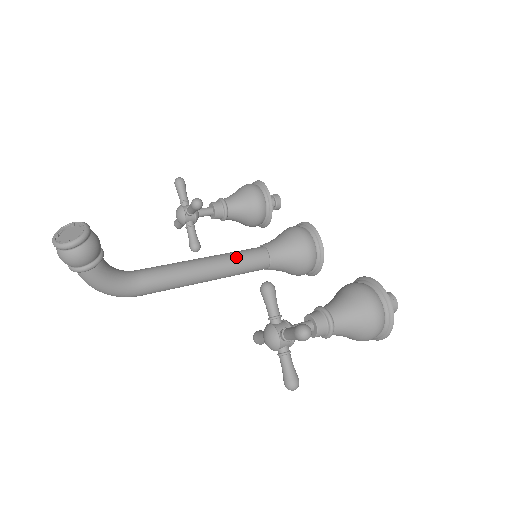
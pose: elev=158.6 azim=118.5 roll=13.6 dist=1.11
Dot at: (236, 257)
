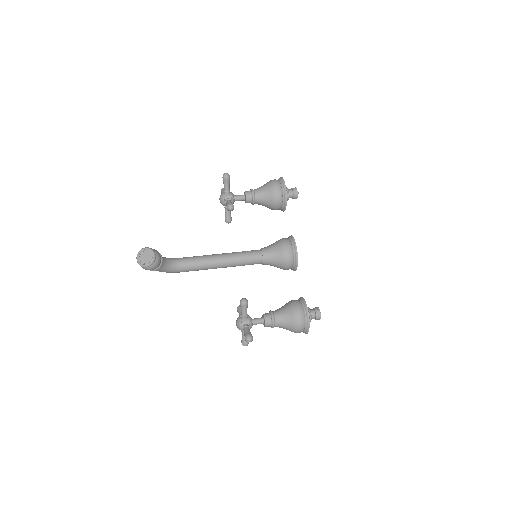
Dot at: (241, 259)
